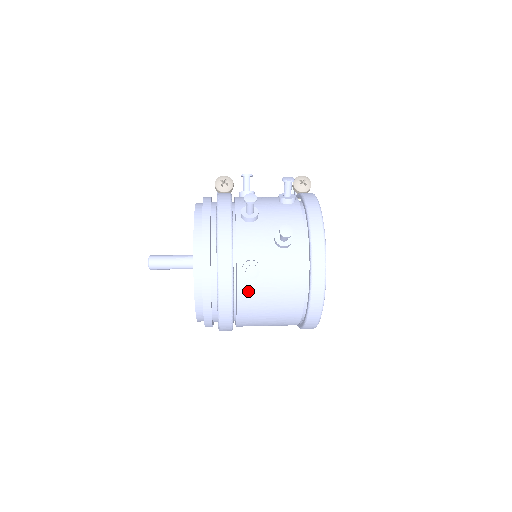
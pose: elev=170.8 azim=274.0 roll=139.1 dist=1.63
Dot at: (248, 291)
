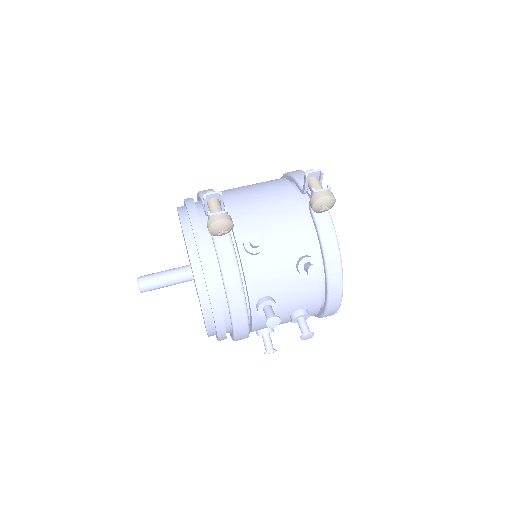
Dot at: occluded
